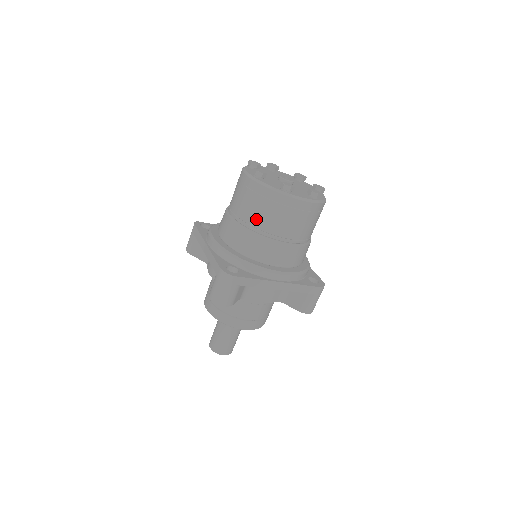
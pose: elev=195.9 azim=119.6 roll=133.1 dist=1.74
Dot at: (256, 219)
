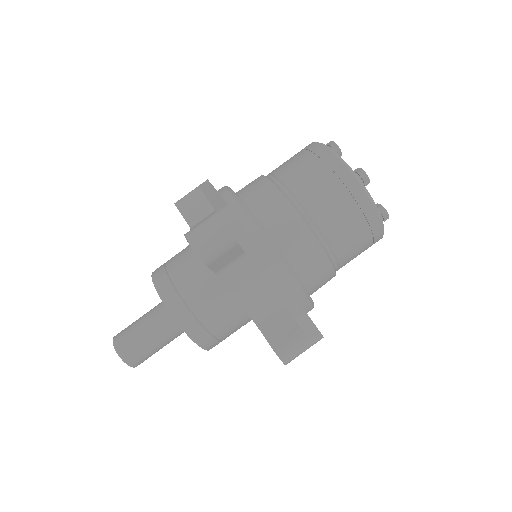
Dot at: (303, 188)
